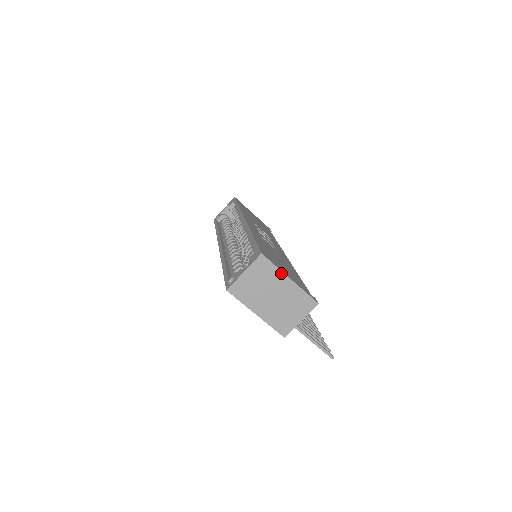
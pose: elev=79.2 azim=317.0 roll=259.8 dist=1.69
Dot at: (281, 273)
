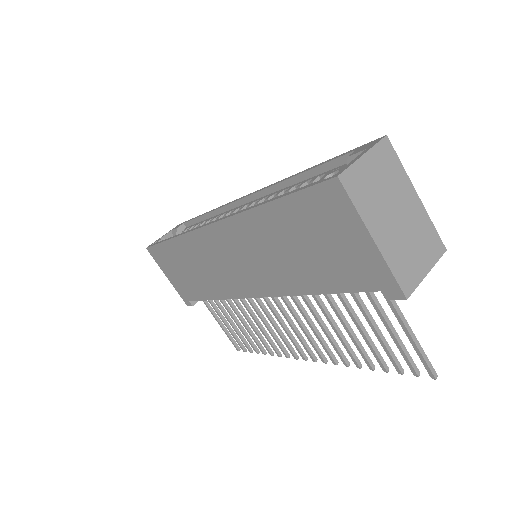
Dot at: (407, 179)
